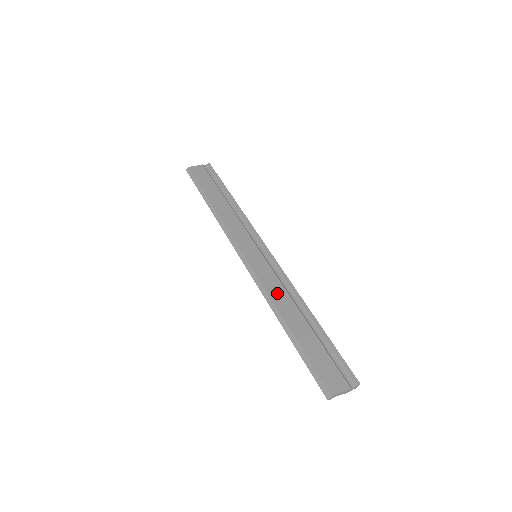
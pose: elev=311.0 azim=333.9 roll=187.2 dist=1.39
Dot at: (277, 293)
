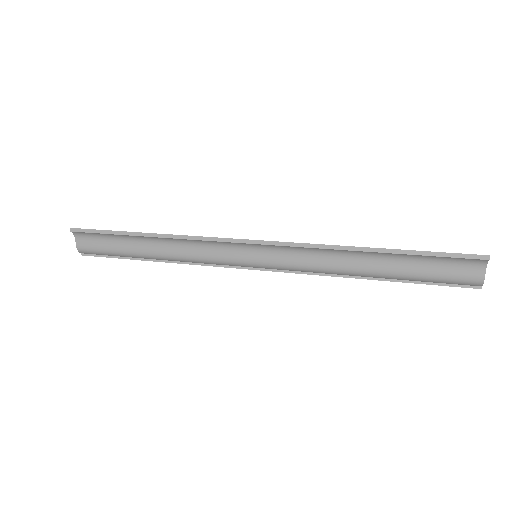
Dot at: (325, 254)
